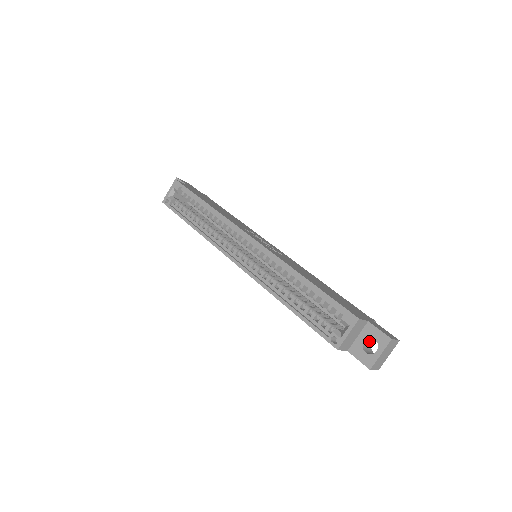
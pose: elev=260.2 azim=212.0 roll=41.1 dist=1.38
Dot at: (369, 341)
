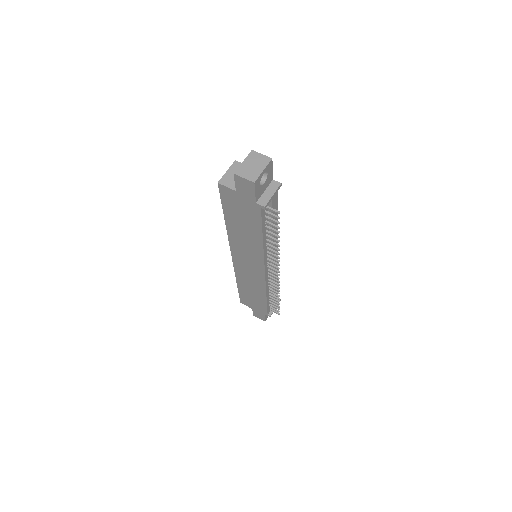
Dot at: occluded
